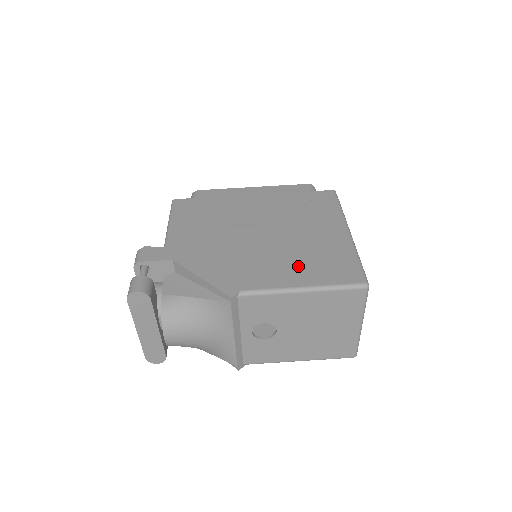
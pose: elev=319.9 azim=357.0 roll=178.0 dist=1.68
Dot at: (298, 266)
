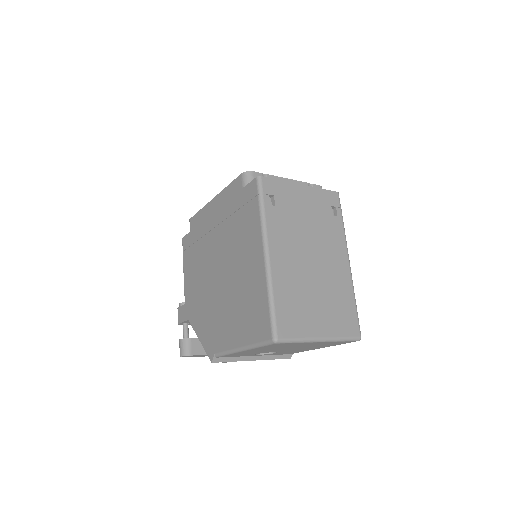
Dot at: (237, 320)
